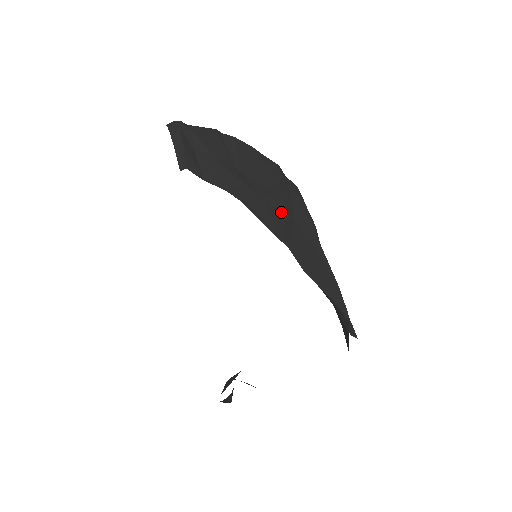
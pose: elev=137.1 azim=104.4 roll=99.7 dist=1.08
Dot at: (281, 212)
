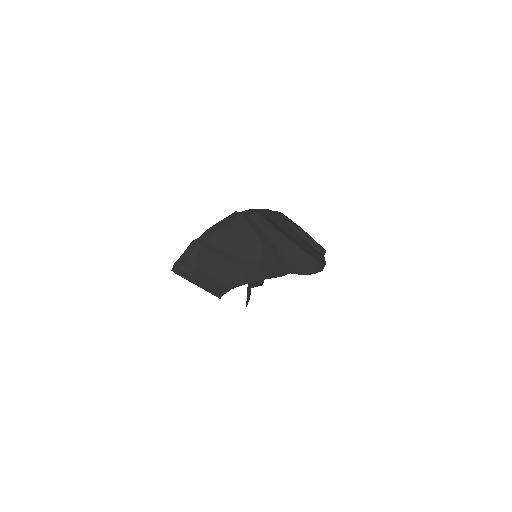
Dot at: (272, 256)
